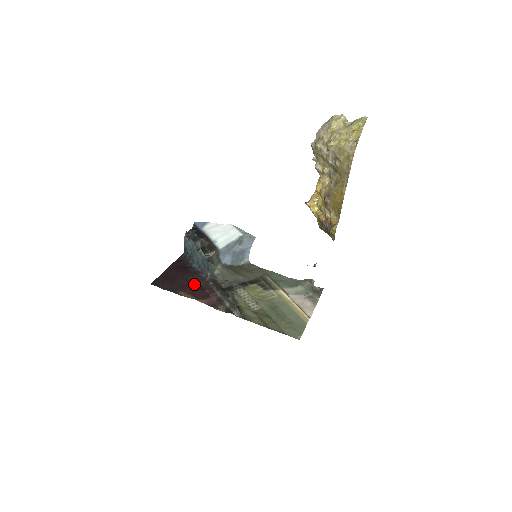
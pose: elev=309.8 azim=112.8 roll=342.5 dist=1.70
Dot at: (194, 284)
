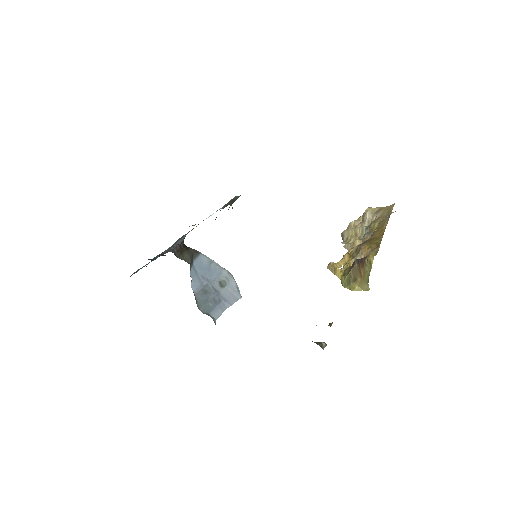
Dot at: occluded
